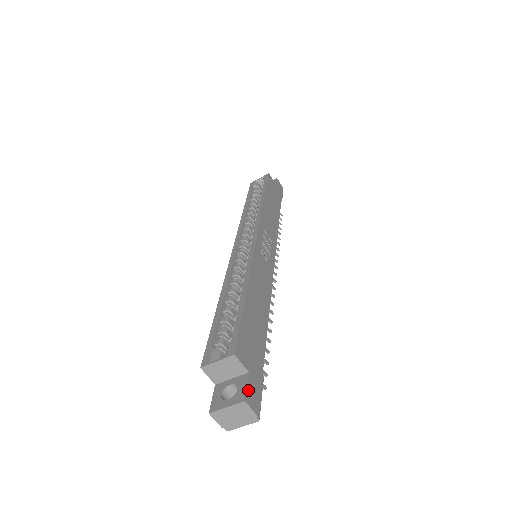
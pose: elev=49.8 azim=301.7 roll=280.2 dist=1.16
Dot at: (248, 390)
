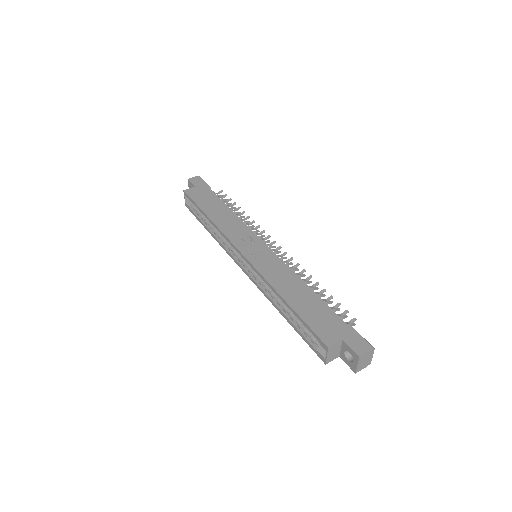
Dot at: (353, 349)
